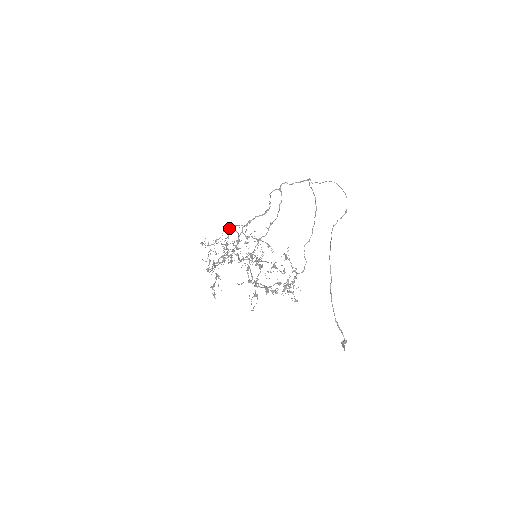
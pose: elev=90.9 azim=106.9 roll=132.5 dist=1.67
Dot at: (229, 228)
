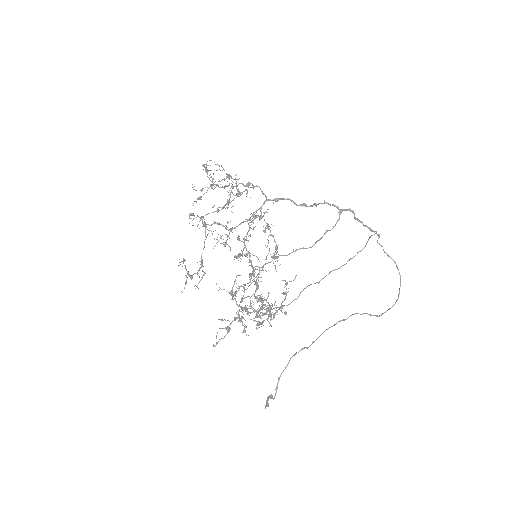
Dot at: (250, 184)
